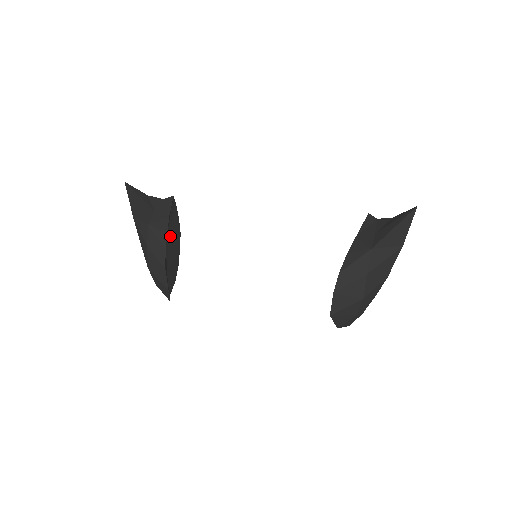
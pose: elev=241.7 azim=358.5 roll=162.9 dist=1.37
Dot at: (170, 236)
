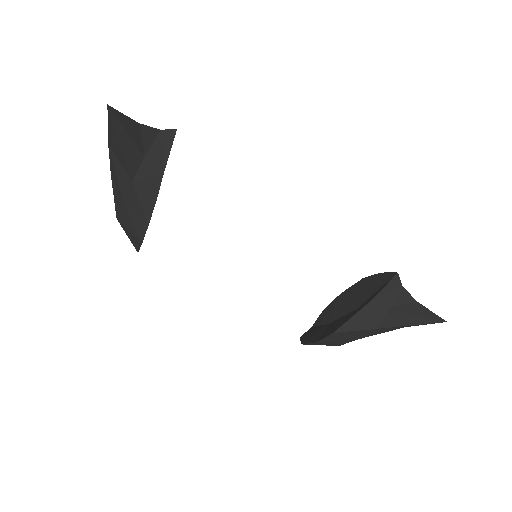
Dot at: occluded
